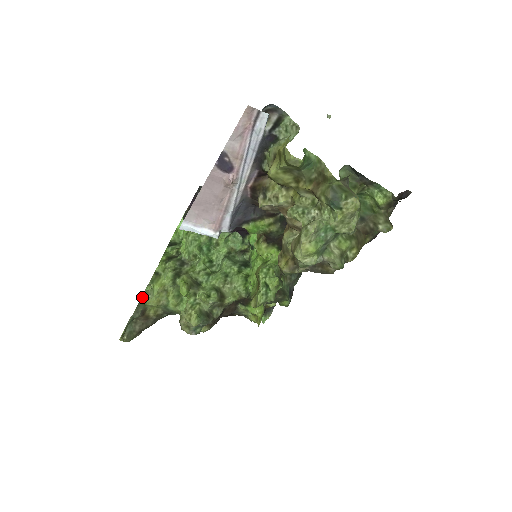
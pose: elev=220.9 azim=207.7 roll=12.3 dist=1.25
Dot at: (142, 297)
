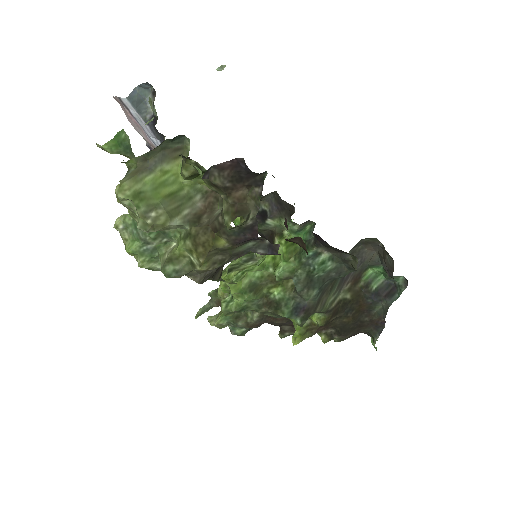
Dot at: occluded
